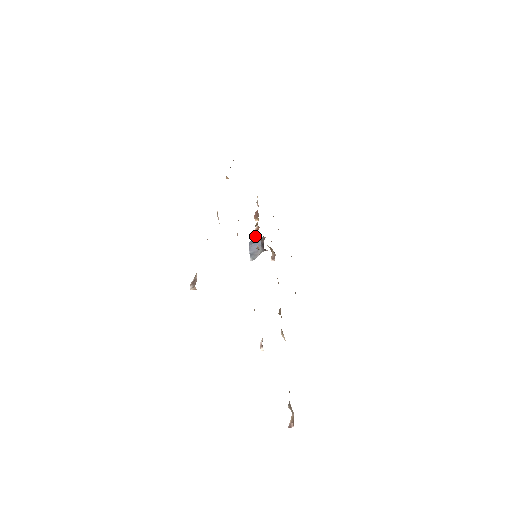
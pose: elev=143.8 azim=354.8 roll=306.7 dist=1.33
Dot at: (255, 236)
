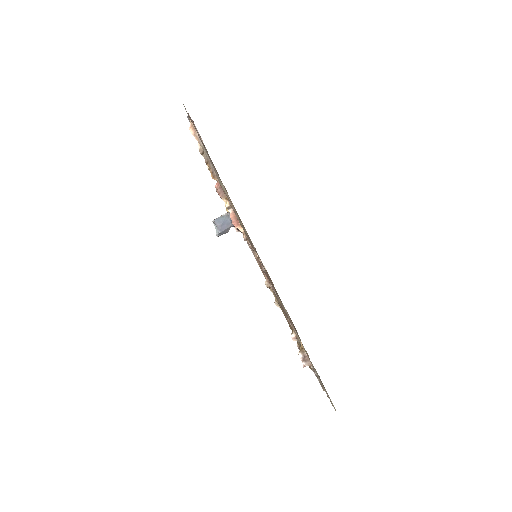
Dot at: (235, 224)
